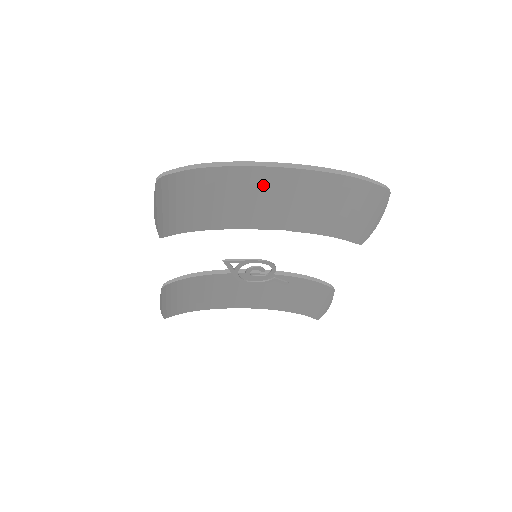
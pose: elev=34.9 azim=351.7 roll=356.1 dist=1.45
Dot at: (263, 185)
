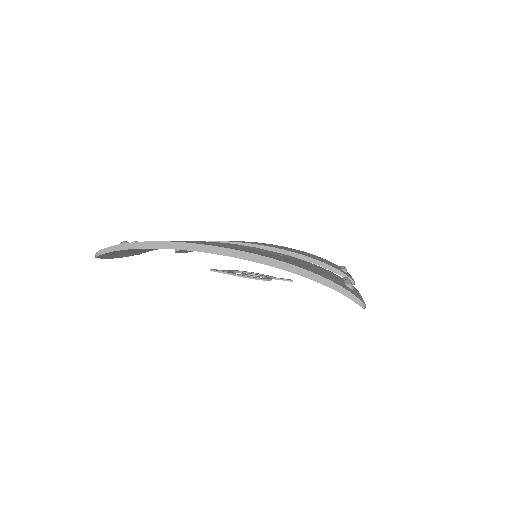
Dot at: occluded
